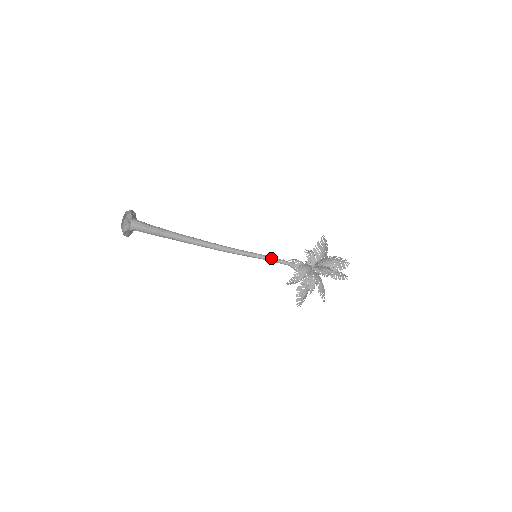
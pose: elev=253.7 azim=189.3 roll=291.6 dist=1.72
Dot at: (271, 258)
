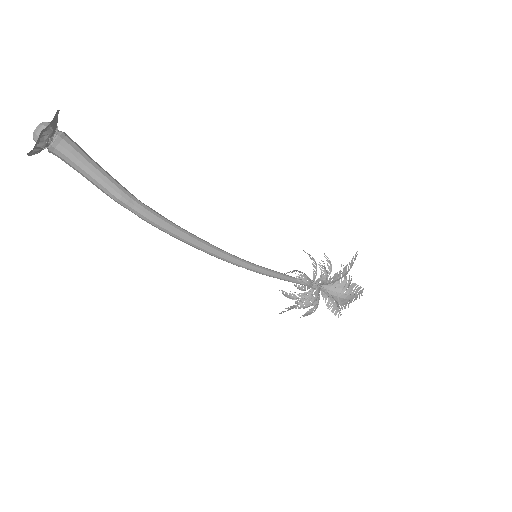
Dot at: (276, 277)
